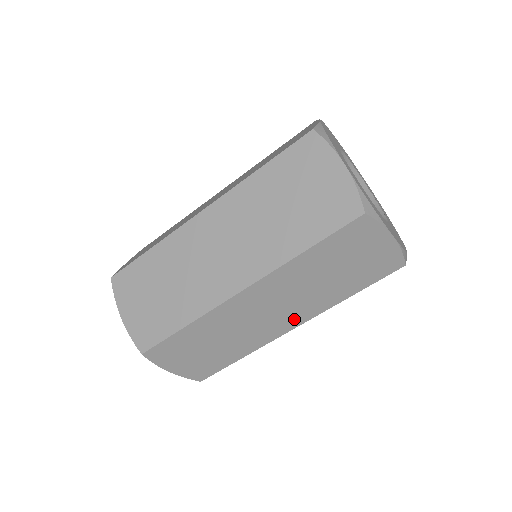
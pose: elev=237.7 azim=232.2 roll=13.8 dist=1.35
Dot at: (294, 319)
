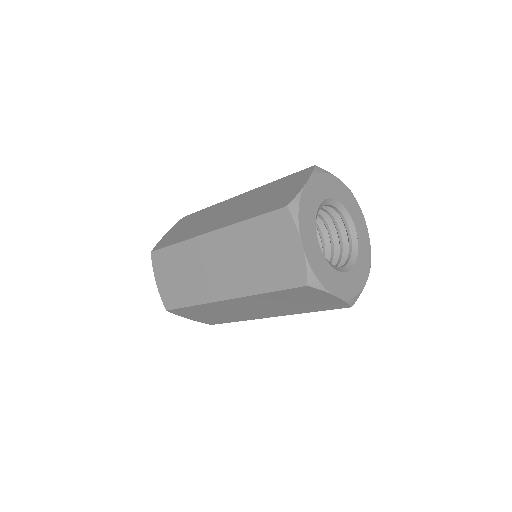
Dot at: occluded
